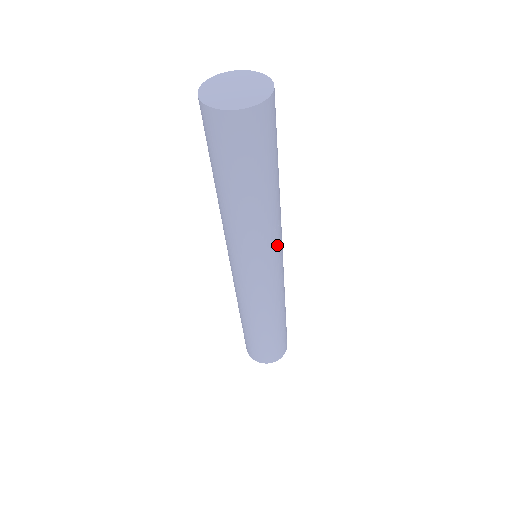
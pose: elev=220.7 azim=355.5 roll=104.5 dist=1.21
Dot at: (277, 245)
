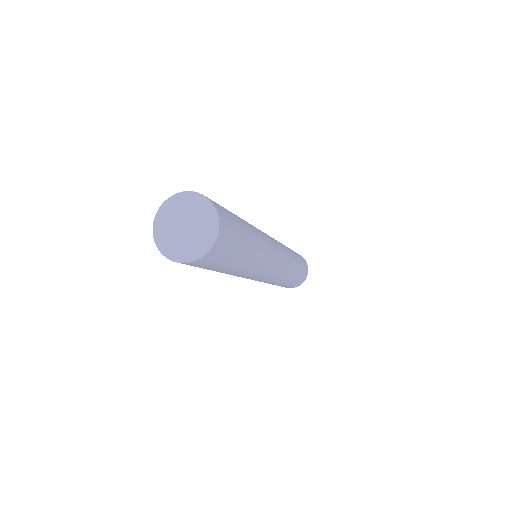
Dot at: (271, 246)
